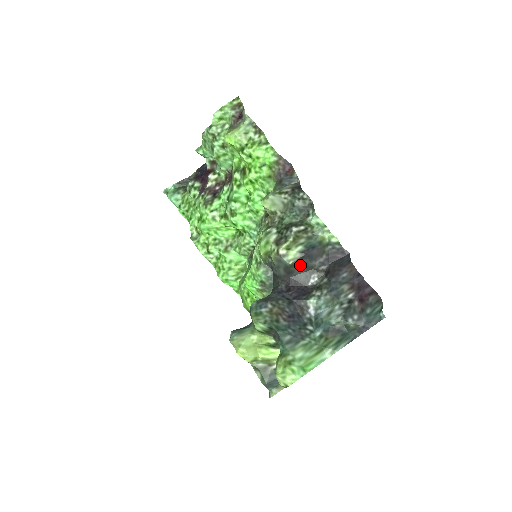
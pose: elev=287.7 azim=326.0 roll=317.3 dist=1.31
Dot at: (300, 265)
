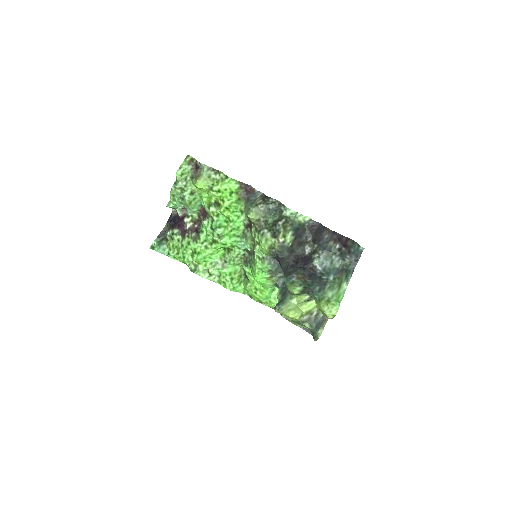
Dot at: (296, 244)
